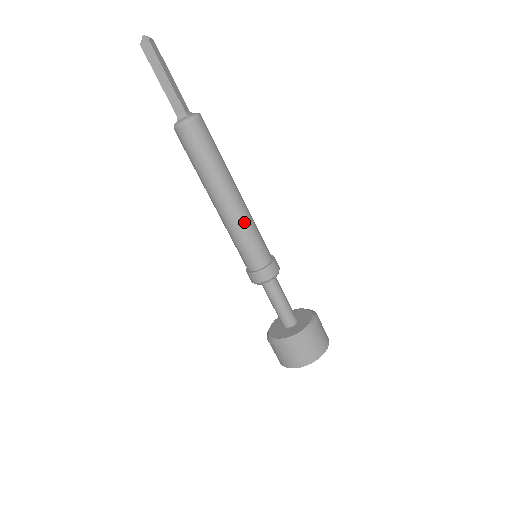
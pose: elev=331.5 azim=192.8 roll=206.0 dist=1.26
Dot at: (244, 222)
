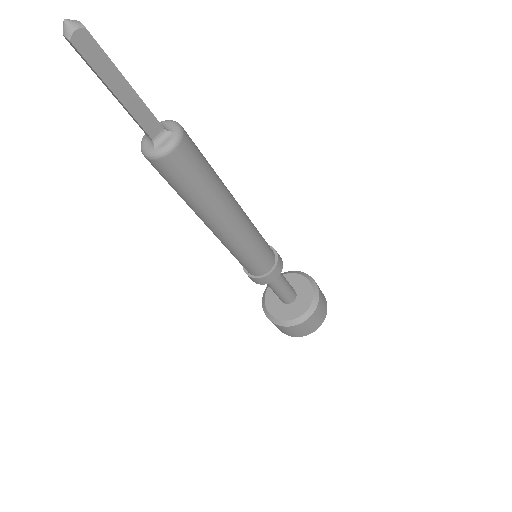
Dot at: (252, 230)
